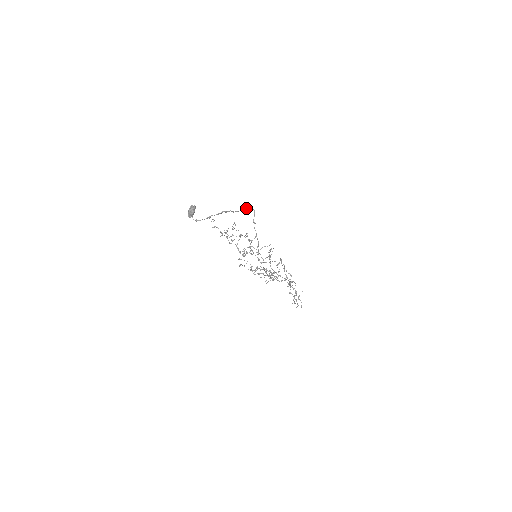
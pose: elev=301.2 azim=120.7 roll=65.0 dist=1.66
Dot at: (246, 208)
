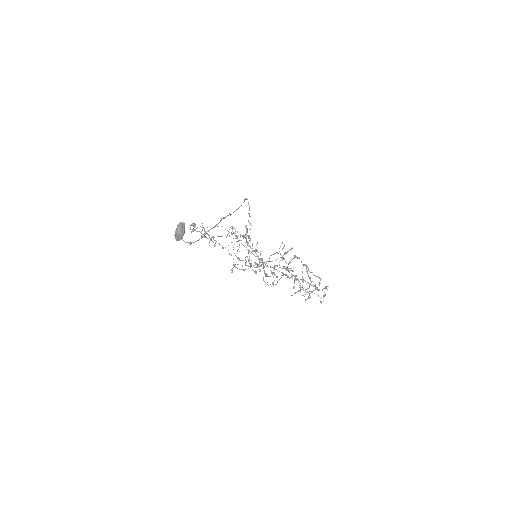
Dot at: (243, 202)
